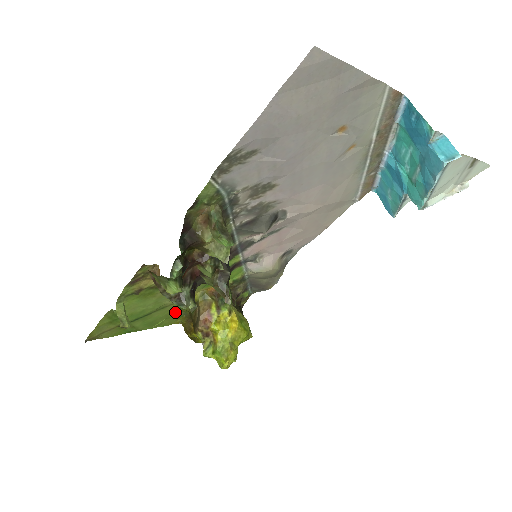
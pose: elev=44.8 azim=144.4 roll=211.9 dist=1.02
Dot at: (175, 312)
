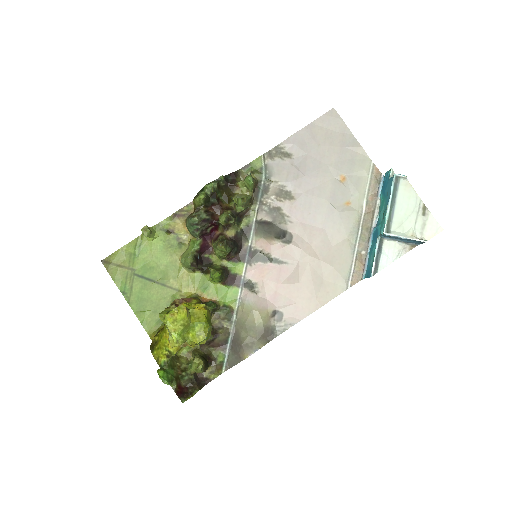
Dot at: (164, 308)
